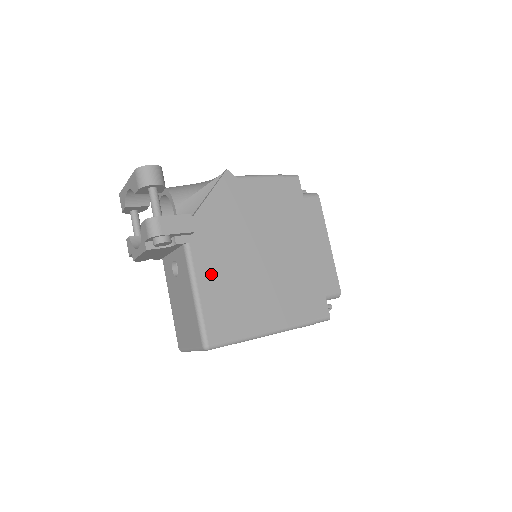
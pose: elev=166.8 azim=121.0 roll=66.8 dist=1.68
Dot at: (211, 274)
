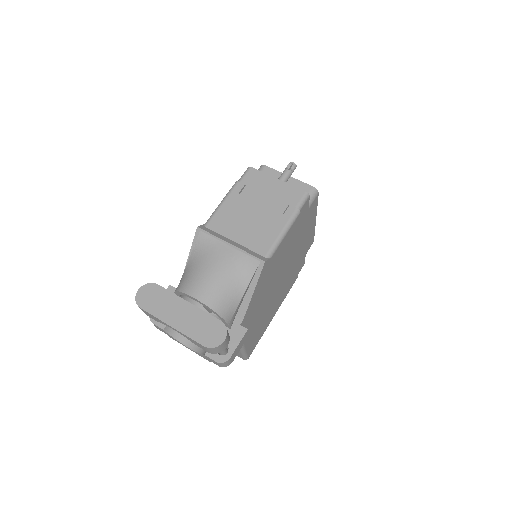
Dot at: (251, 332)
